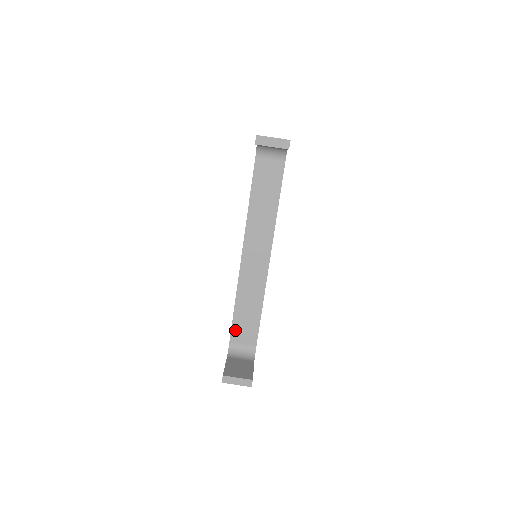
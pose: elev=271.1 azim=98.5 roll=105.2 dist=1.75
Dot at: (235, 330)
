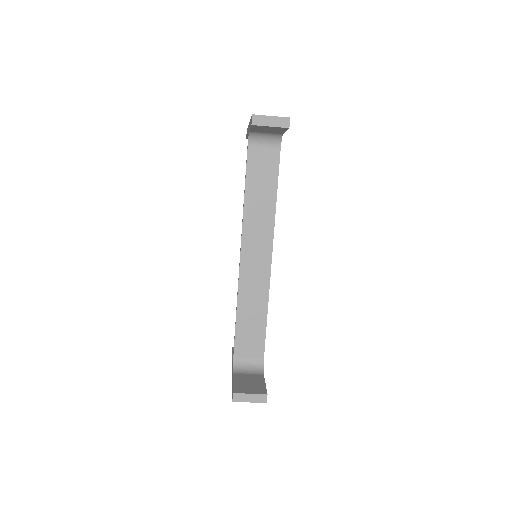
Dot at: (239, 342)
